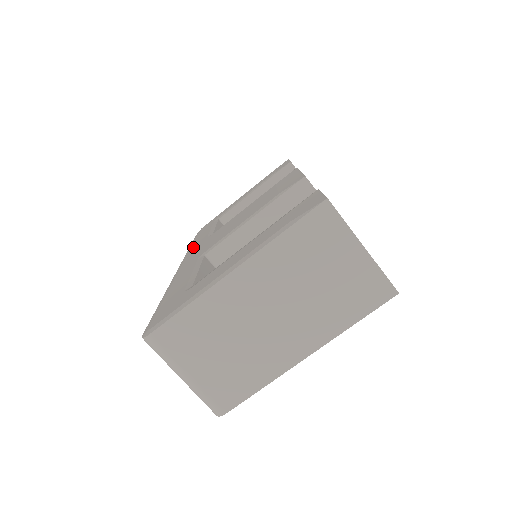
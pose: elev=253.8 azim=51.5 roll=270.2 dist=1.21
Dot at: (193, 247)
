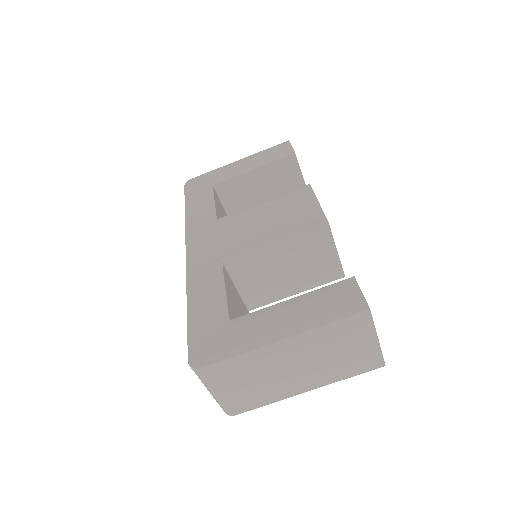
Dot at: (194, 224)
